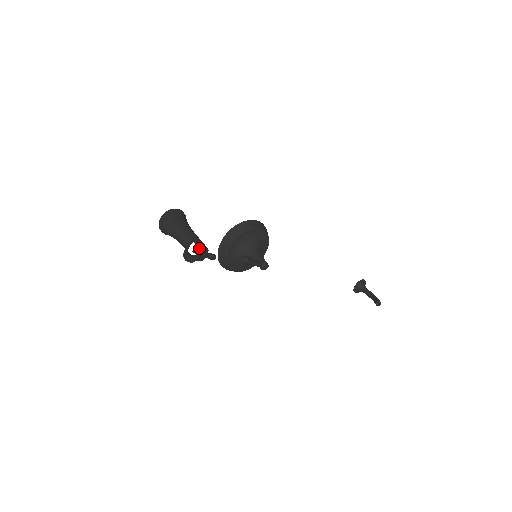
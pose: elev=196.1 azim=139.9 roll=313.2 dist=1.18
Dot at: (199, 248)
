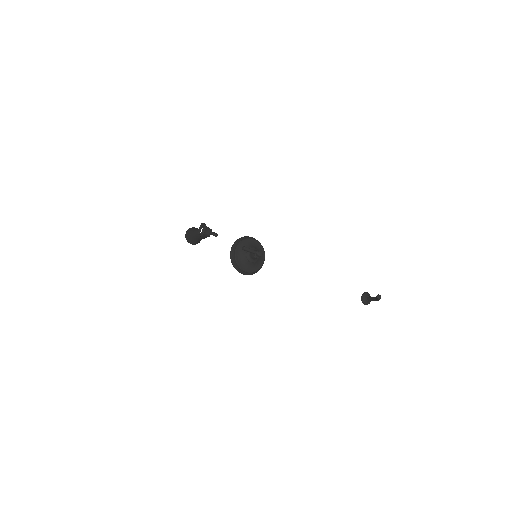
Dot at: (204, 224)
